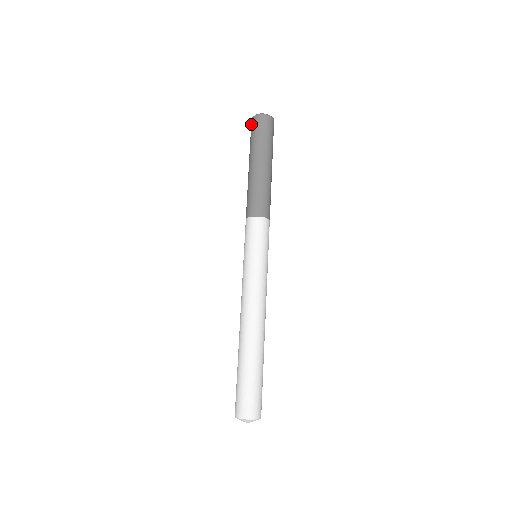
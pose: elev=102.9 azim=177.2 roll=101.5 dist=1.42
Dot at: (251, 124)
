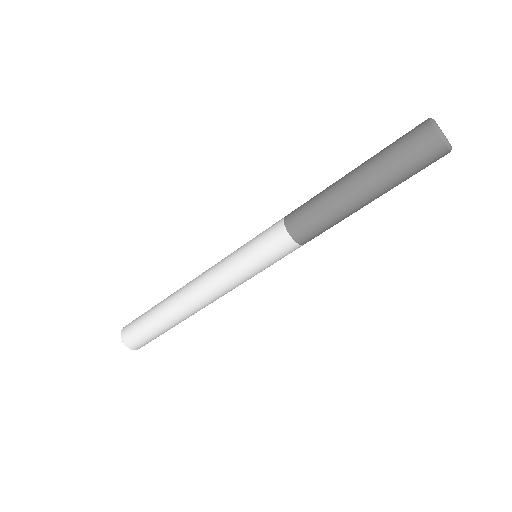
Dot at: (429, 144)
